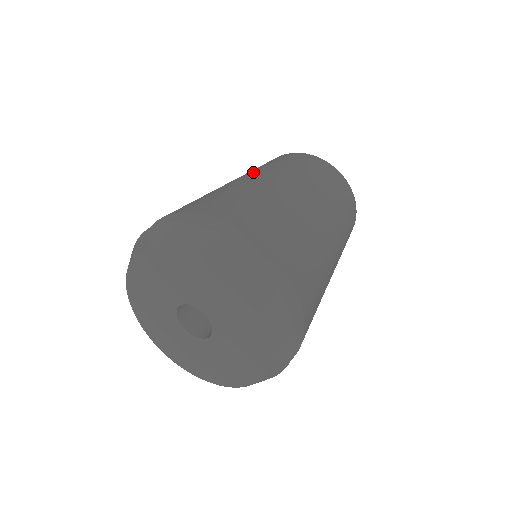
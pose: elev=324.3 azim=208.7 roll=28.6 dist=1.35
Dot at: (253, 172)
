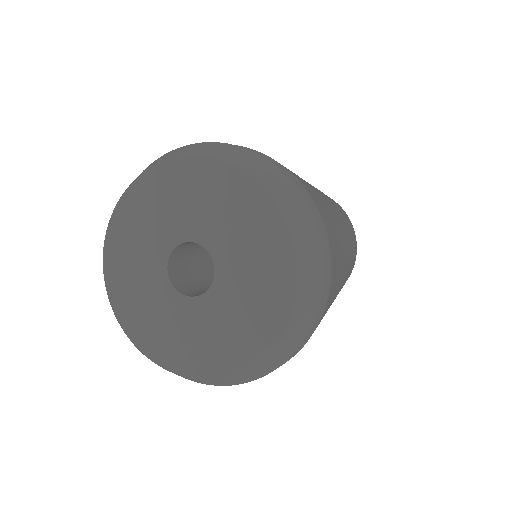
Dot at: occluded
